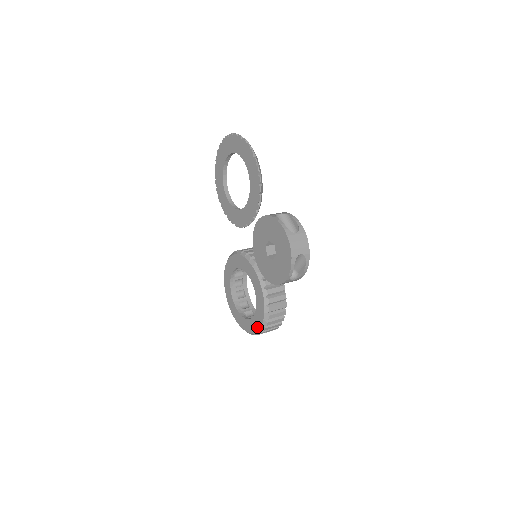
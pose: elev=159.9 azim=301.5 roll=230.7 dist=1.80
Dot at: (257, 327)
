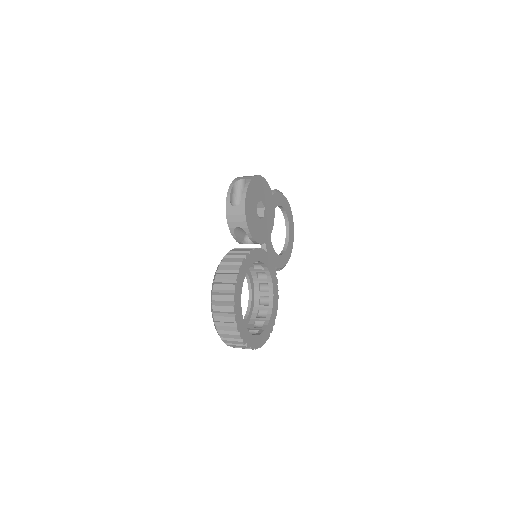
Dot at: occluded
